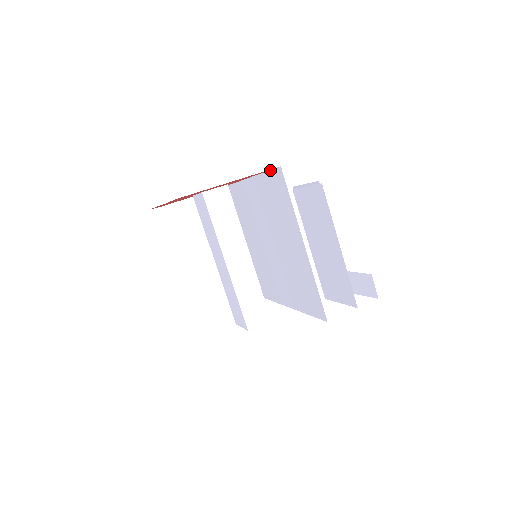
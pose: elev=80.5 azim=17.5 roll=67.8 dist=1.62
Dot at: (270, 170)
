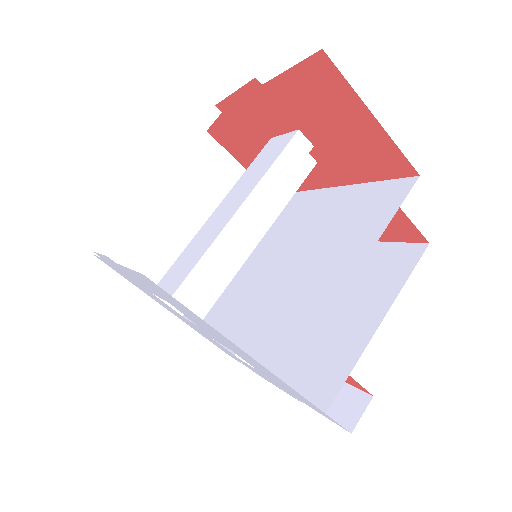
Dot at: (391, 179)
